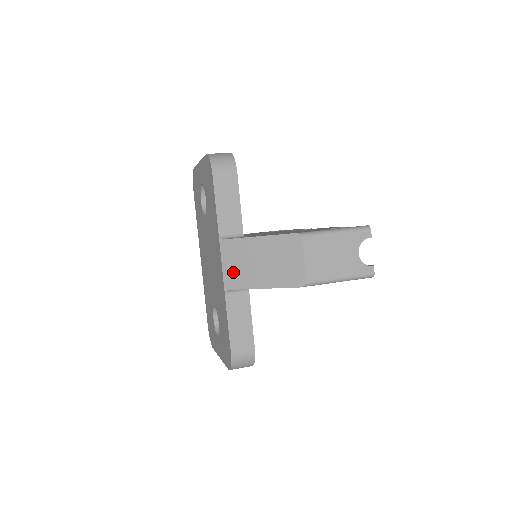
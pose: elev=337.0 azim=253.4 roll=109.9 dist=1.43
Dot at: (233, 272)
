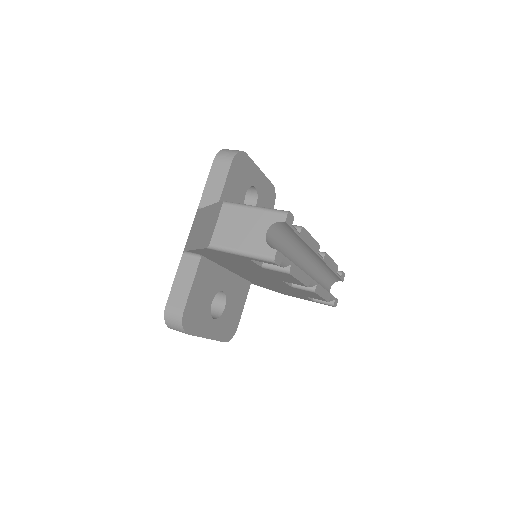
Dot at: (191, 236)
